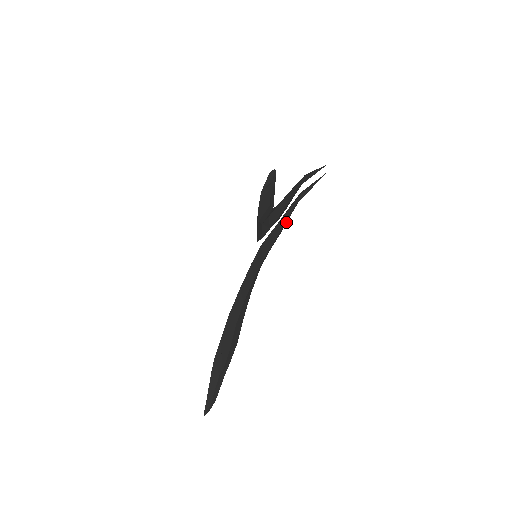
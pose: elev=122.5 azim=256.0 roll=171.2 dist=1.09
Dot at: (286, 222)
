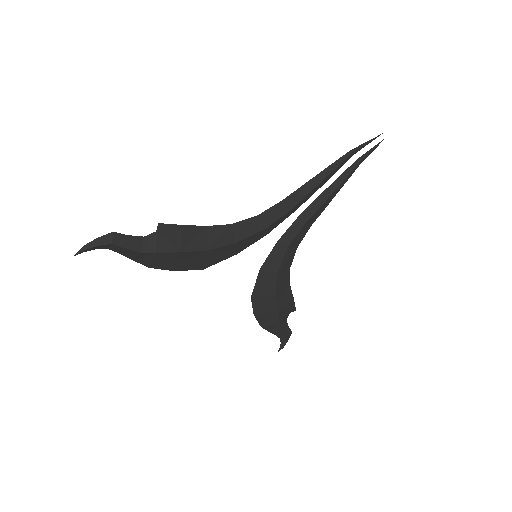
Dot at: (328, 172)
